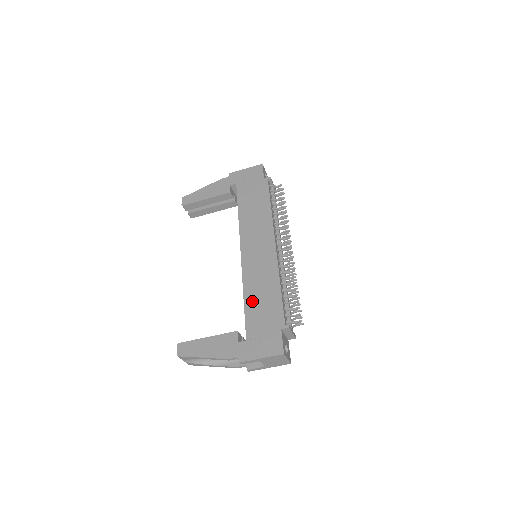
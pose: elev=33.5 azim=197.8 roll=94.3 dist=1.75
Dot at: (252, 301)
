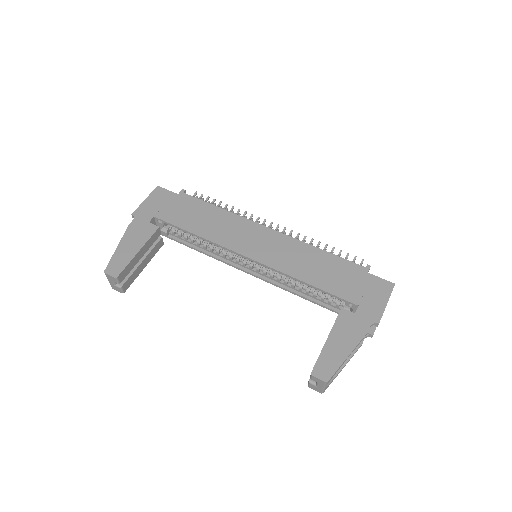
Dot at: (318, 278)
